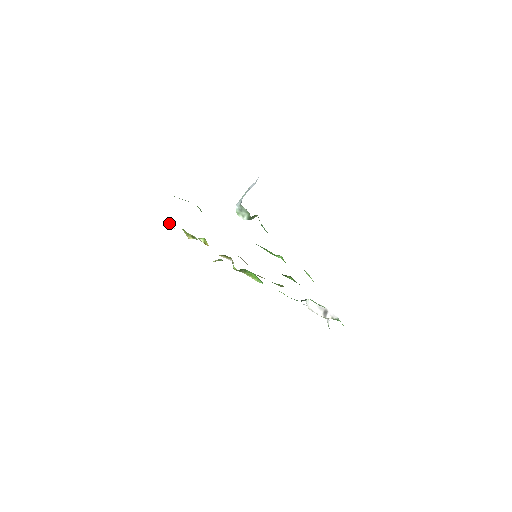
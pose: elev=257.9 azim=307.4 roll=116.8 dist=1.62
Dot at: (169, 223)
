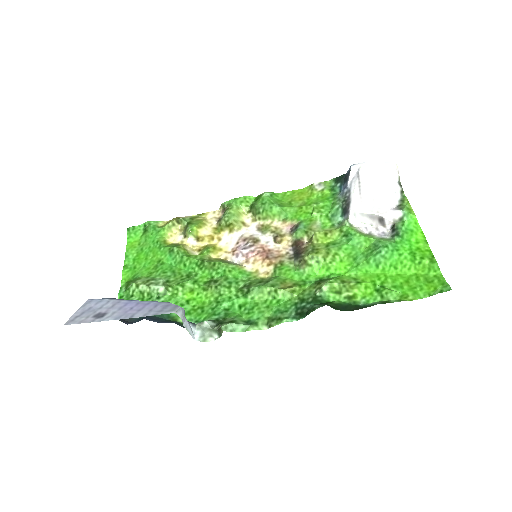
Dot at: (146, 222)
